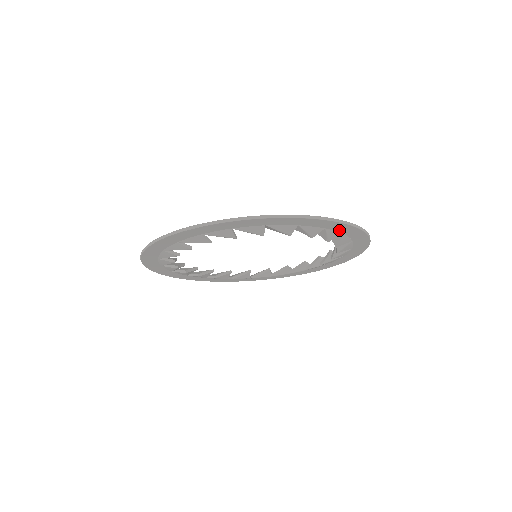
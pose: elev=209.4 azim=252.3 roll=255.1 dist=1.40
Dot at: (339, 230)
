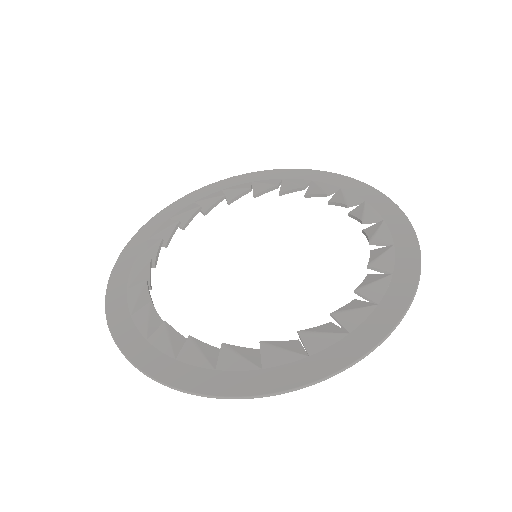
Dot at: (336, 350)
